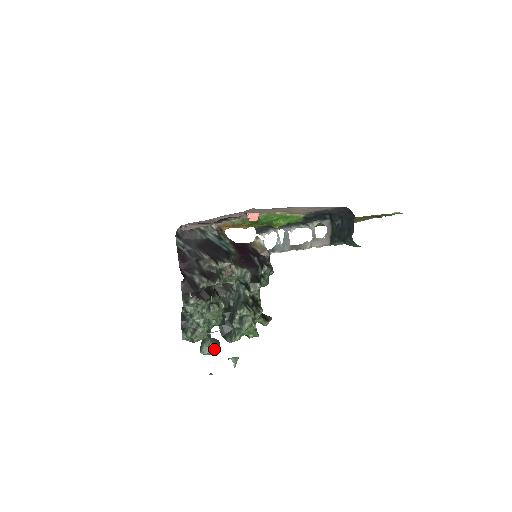
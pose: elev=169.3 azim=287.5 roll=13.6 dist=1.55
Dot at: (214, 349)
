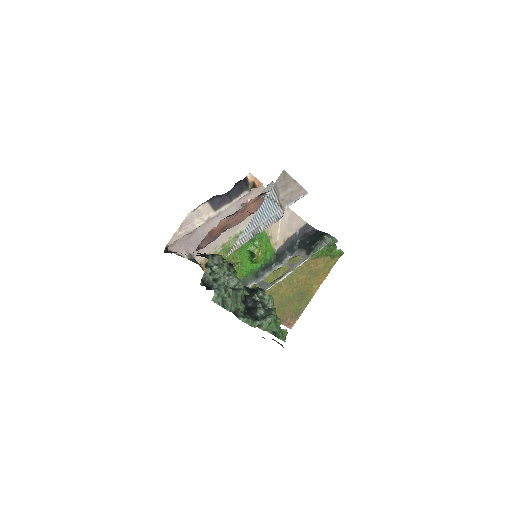
Dot at: (252, 318)
